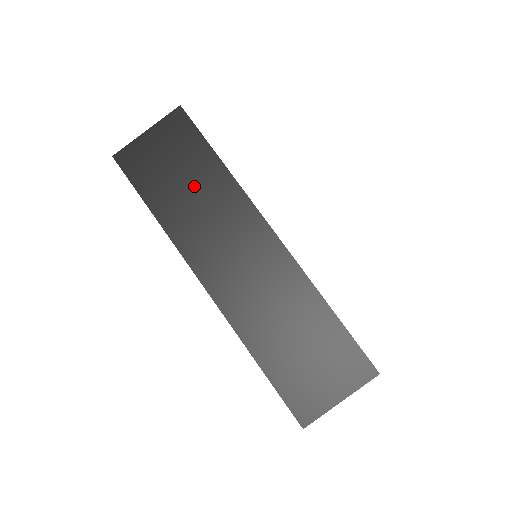
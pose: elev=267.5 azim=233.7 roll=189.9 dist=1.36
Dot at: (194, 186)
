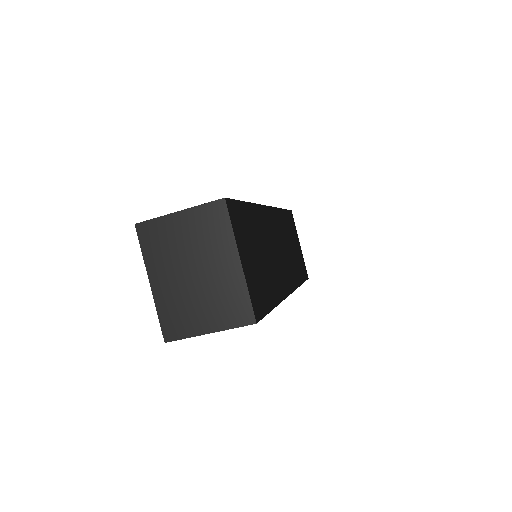
Dot at: occluded
